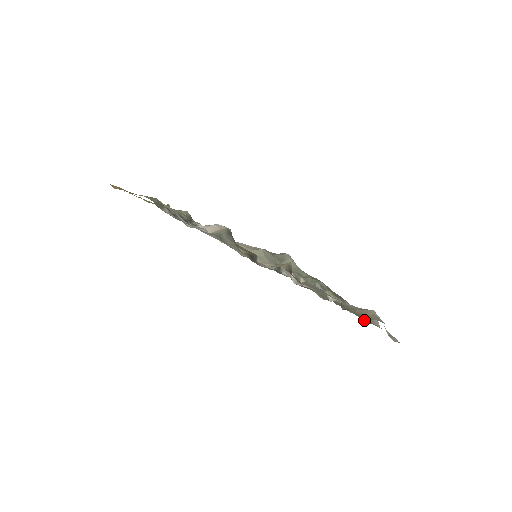
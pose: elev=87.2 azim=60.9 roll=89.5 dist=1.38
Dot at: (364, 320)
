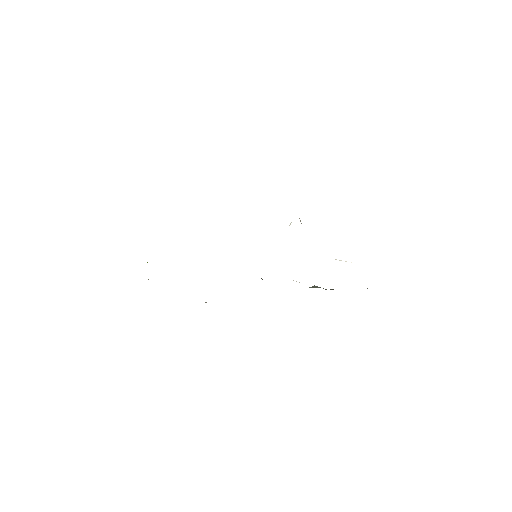
Dot at: occluded
